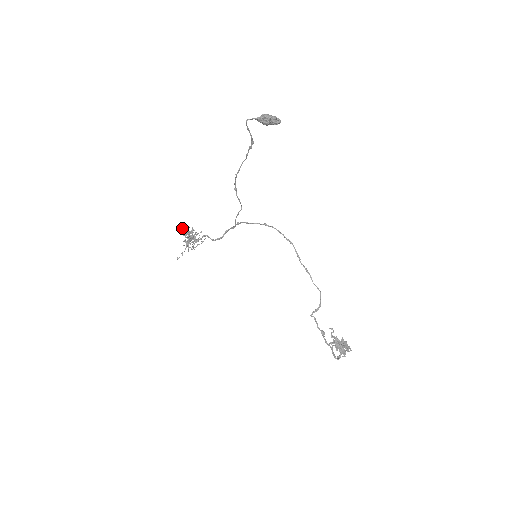
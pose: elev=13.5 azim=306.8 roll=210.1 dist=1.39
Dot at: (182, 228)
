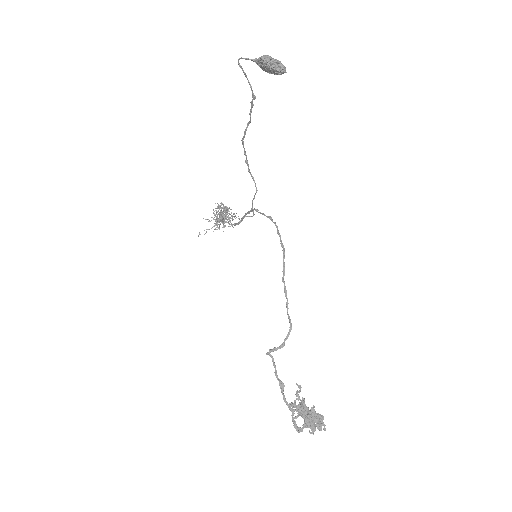
Dot at: (221, 204)
